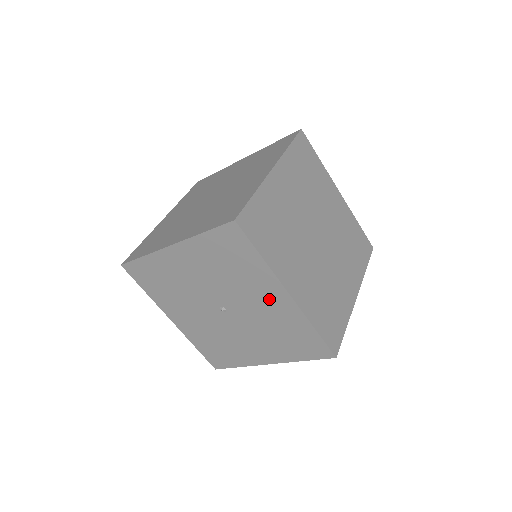
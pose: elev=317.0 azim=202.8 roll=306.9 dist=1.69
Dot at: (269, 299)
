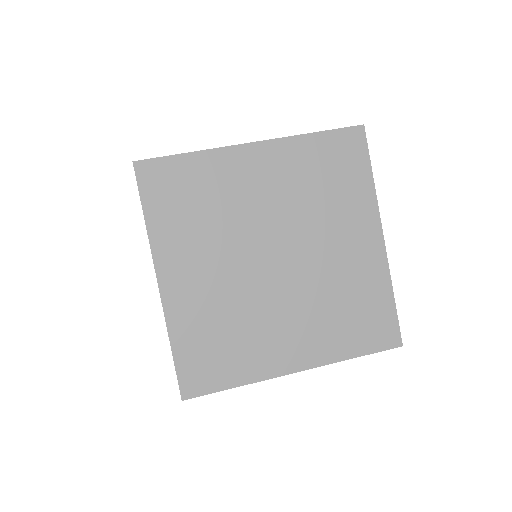
Dot at: occluded
